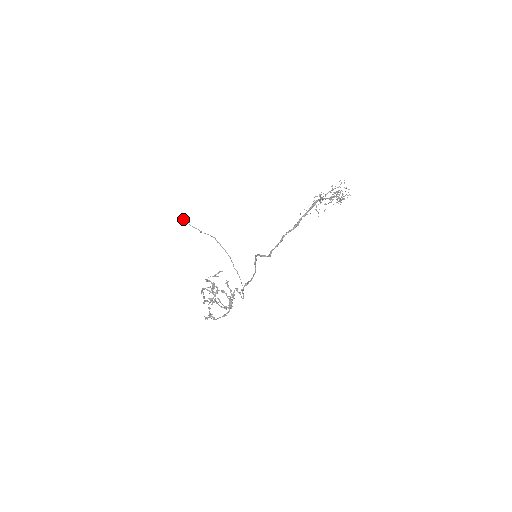
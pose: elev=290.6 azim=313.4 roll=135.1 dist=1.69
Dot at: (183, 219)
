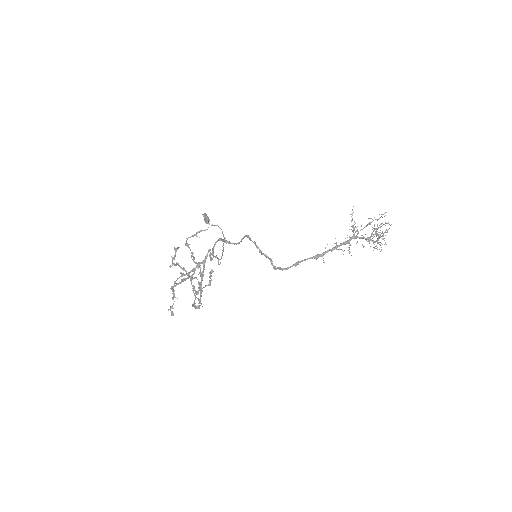
Dot at: (202, 214)
